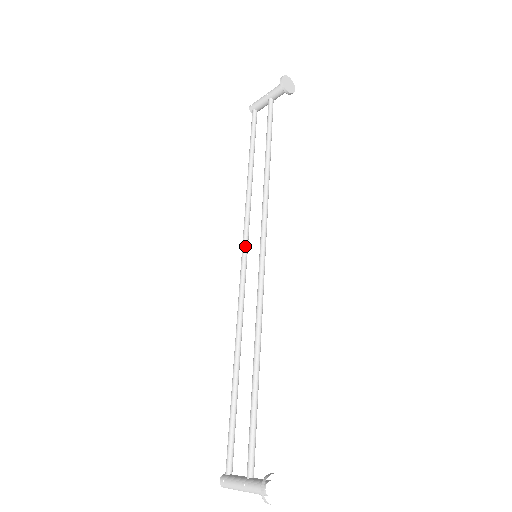
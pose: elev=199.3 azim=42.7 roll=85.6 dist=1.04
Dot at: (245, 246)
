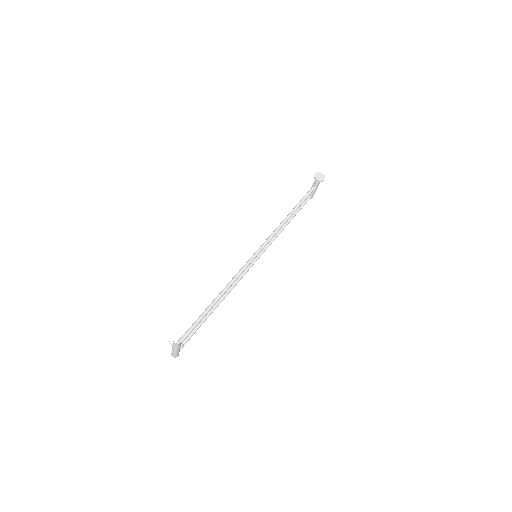
Dot at: (258, 255)
